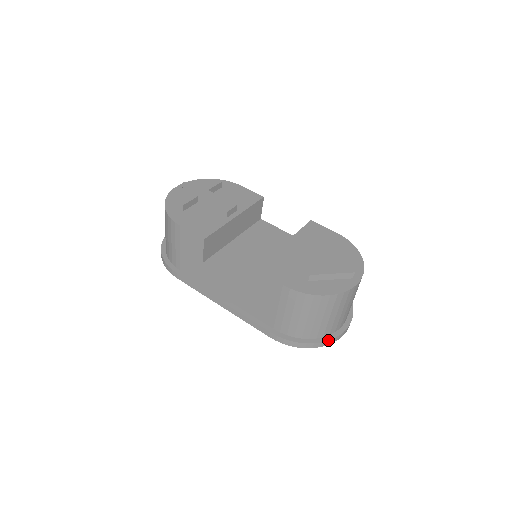
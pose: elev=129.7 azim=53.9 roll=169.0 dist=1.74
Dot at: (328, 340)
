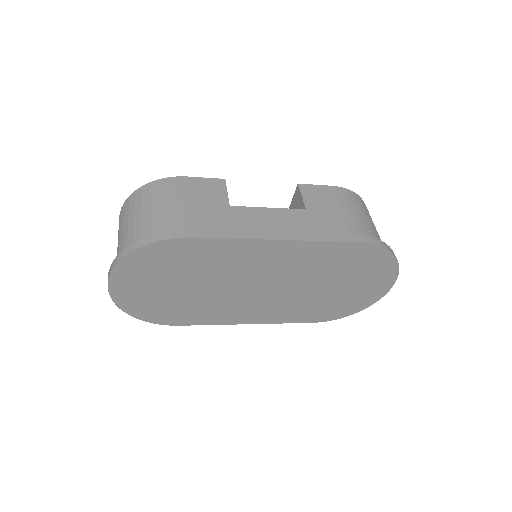
Dot at: occluded
